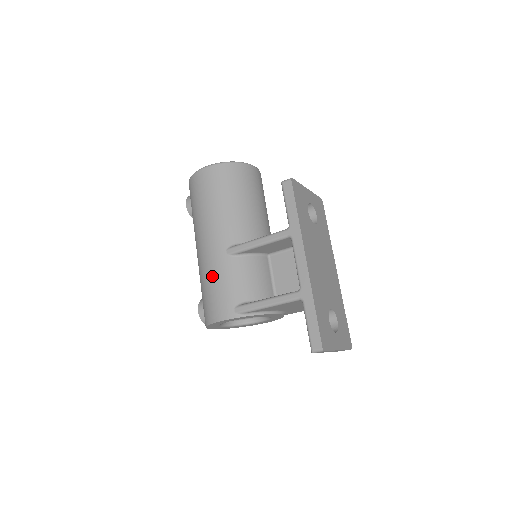
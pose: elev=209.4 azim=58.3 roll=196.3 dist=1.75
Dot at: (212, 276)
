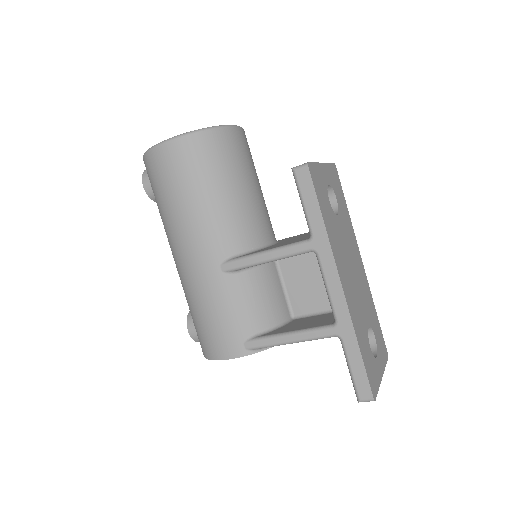
Dot at: (205, 301)
